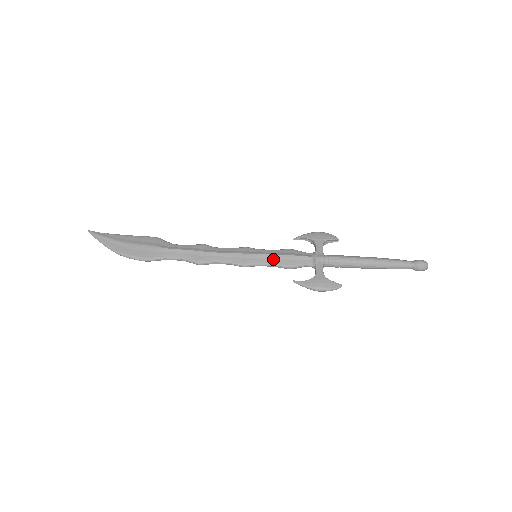
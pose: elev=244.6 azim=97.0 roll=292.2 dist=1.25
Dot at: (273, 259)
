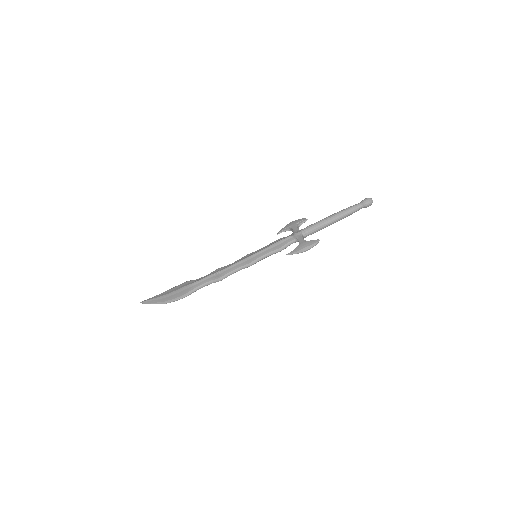
Dot at: (267, 250)
